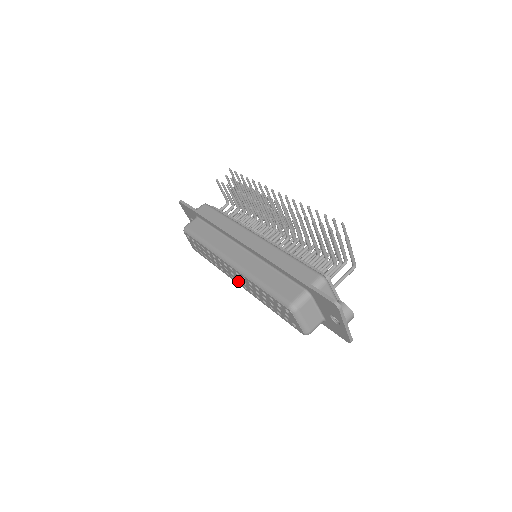
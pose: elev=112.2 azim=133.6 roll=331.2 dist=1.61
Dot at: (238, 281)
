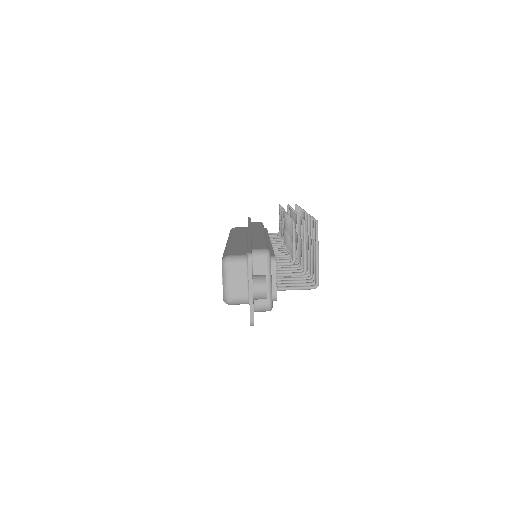
Dot at: occluded
